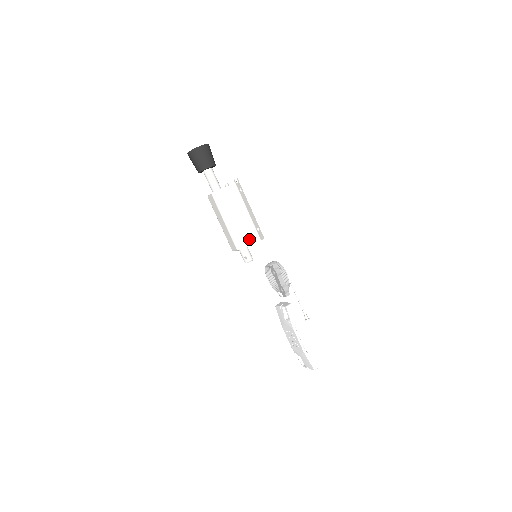
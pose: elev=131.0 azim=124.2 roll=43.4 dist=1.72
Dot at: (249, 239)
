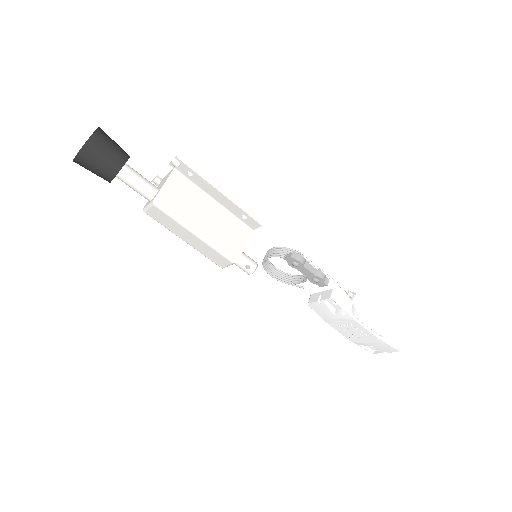
Dot at: (239, 238)
